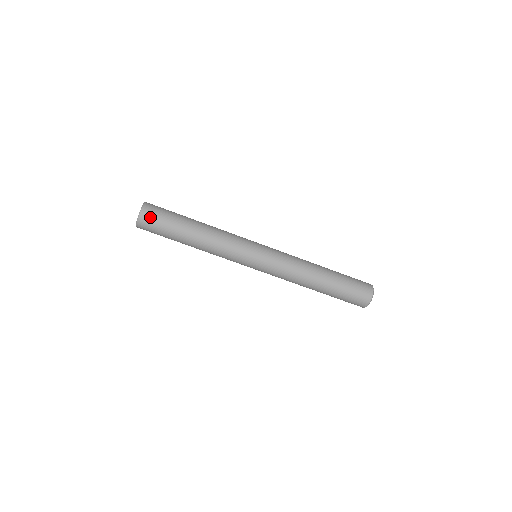
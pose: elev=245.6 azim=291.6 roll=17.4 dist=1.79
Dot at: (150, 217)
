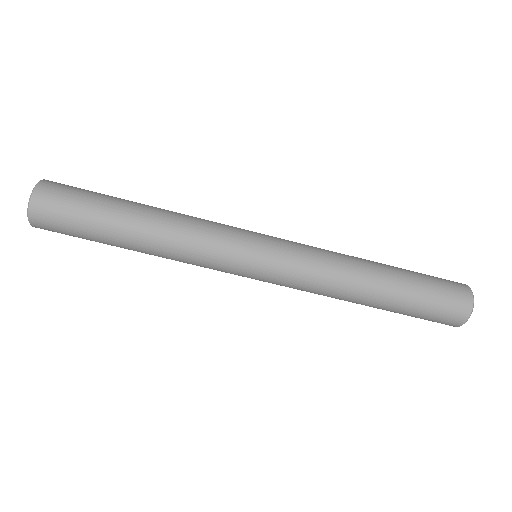
Dot at: (53, 197)
